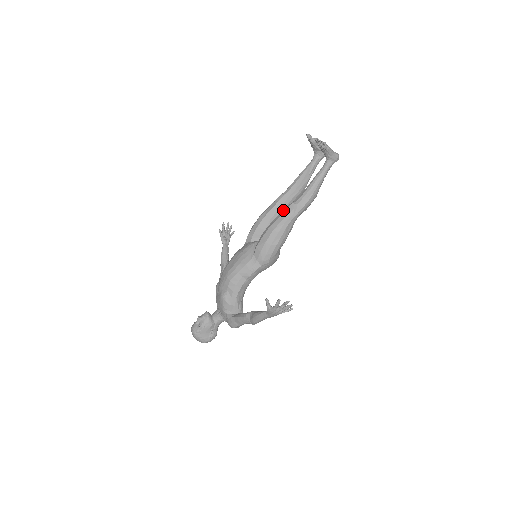
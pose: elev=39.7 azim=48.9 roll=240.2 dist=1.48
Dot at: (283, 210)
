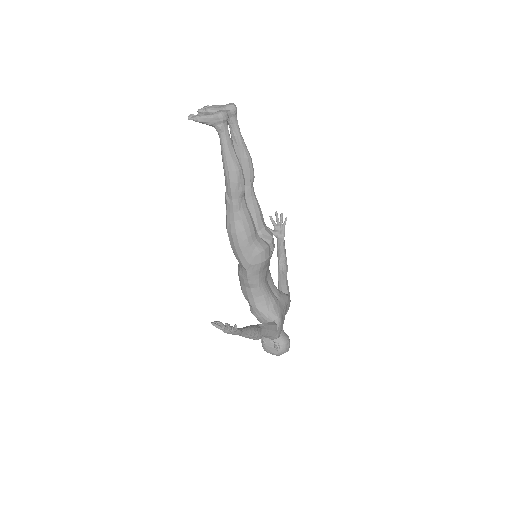
Dot at: occluded
